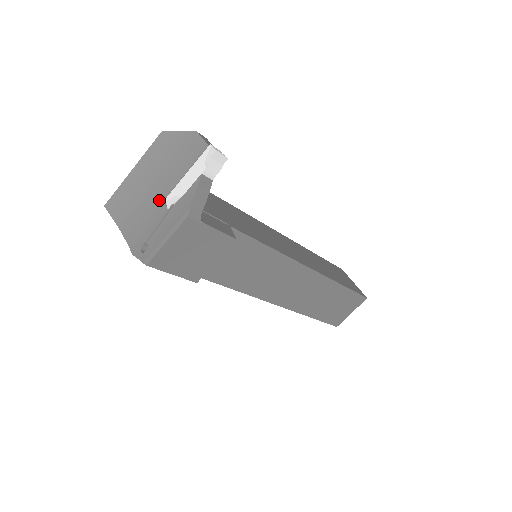
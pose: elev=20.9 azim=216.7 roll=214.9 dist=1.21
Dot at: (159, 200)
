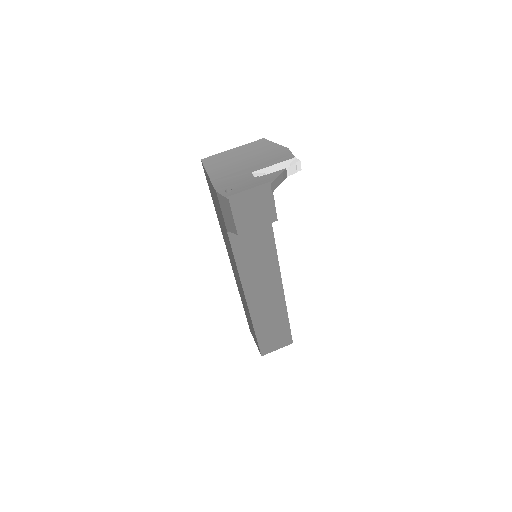
Dot at: (248, 171)
